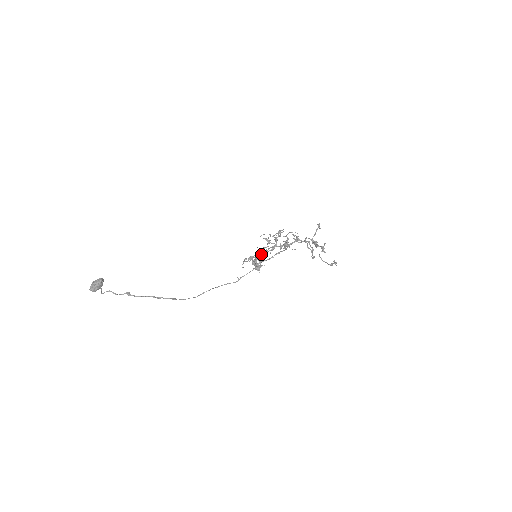
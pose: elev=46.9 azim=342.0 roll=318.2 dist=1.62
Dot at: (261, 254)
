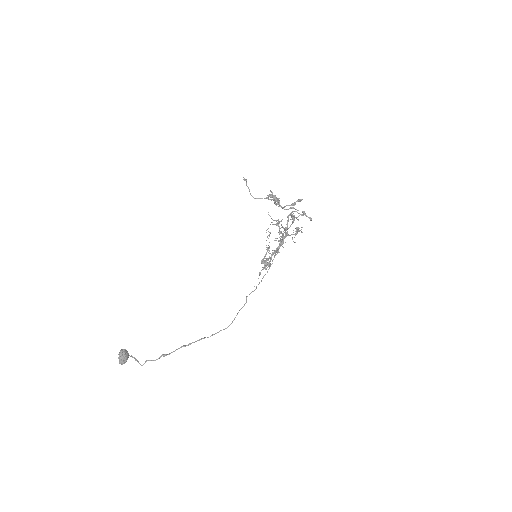
Dot at: (273, 254)
